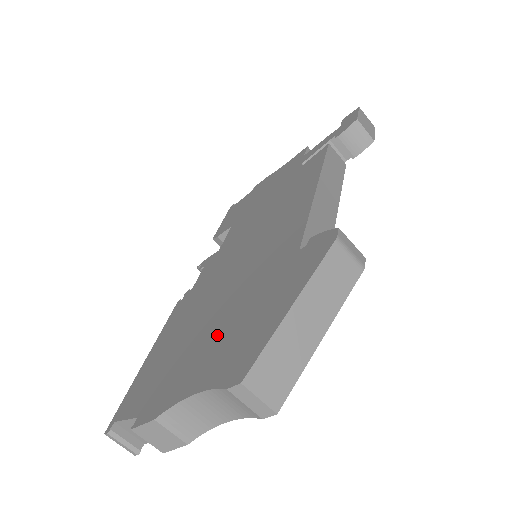
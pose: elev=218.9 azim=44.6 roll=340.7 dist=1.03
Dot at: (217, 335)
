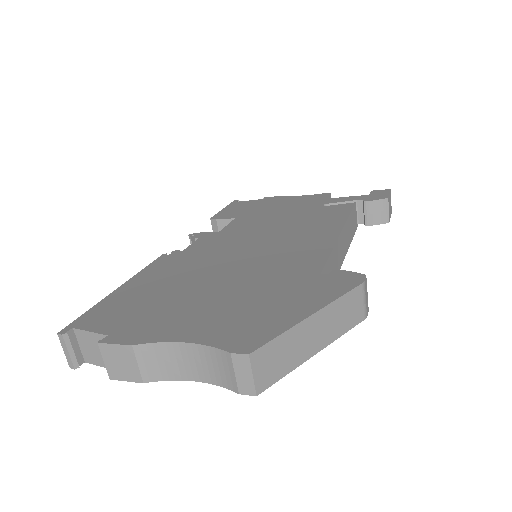
Dot at: (218, 303)
